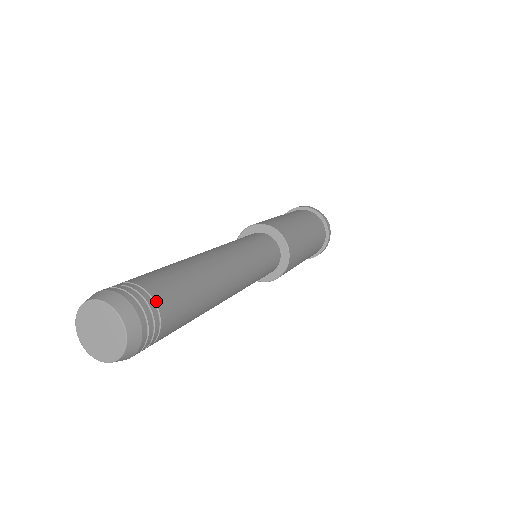
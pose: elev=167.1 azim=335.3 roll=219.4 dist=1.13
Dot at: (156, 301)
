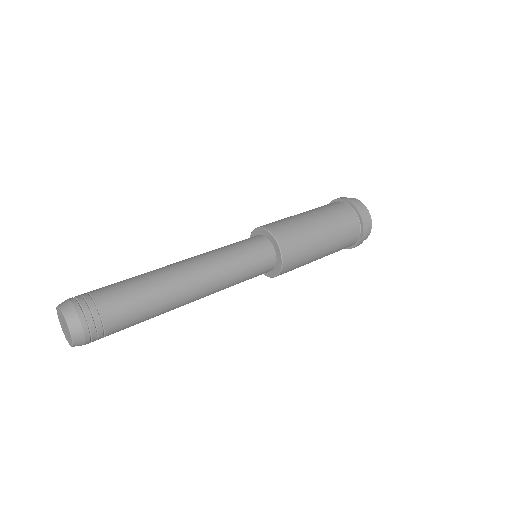
Dot at: (97, 303)
